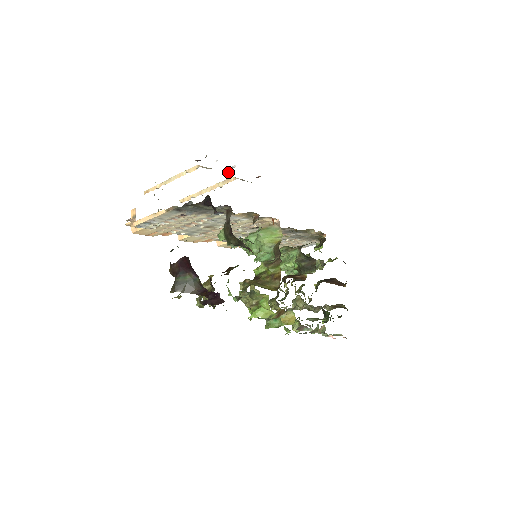
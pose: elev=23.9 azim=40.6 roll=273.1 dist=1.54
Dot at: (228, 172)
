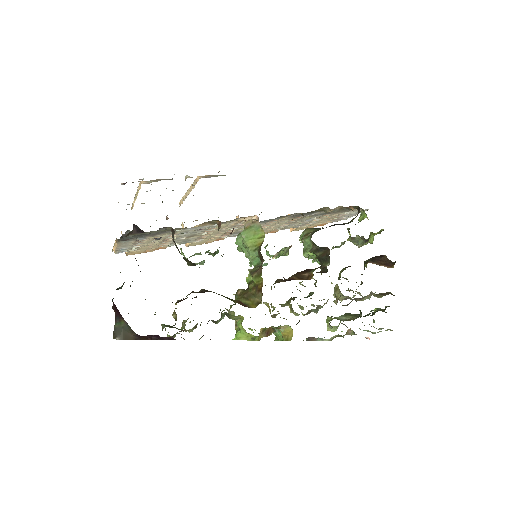
Dot at: occluded
